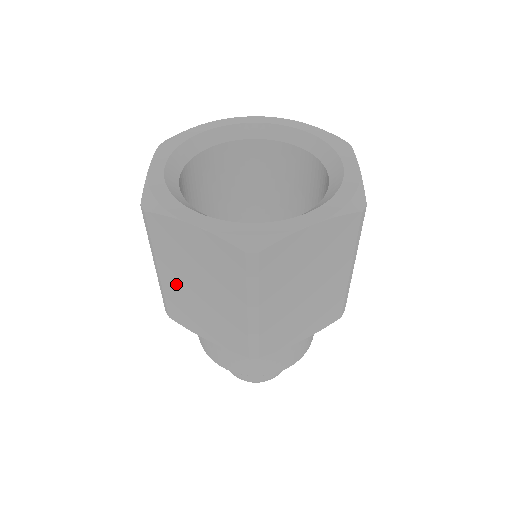
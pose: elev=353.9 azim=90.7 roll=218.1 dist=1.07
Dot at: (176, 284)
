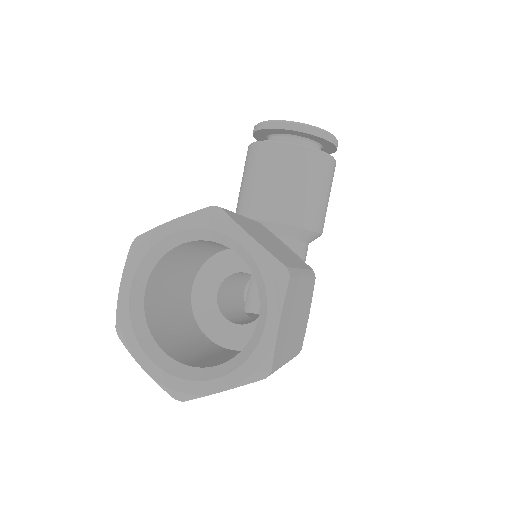
Dot at: occluded
